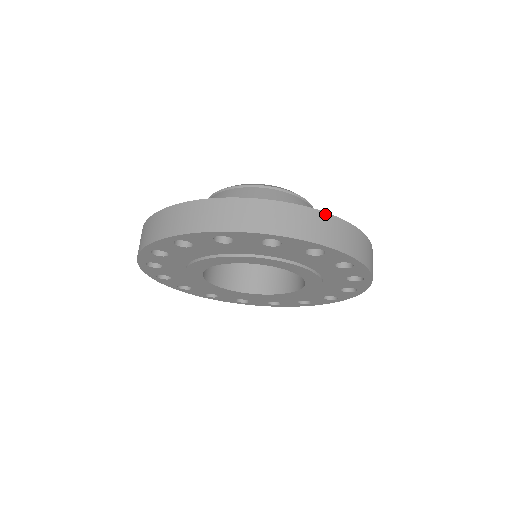
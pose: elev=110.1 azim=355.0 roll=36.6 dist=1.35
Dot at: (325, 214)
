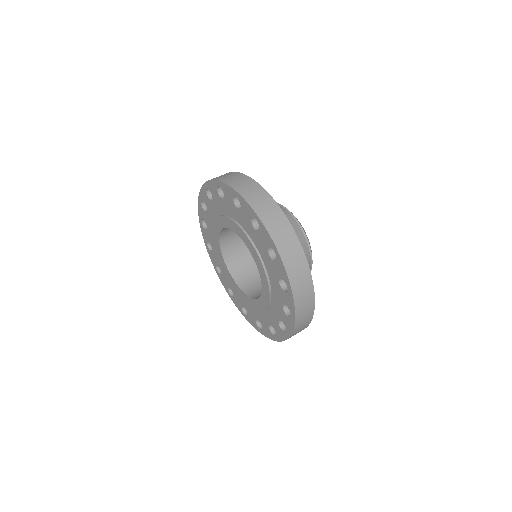
Dot at: (314, 306)
